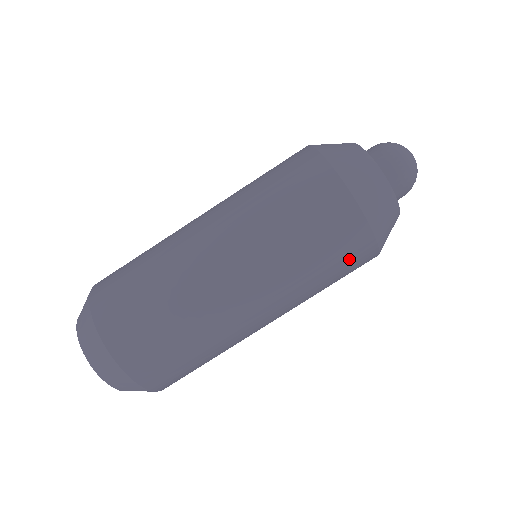
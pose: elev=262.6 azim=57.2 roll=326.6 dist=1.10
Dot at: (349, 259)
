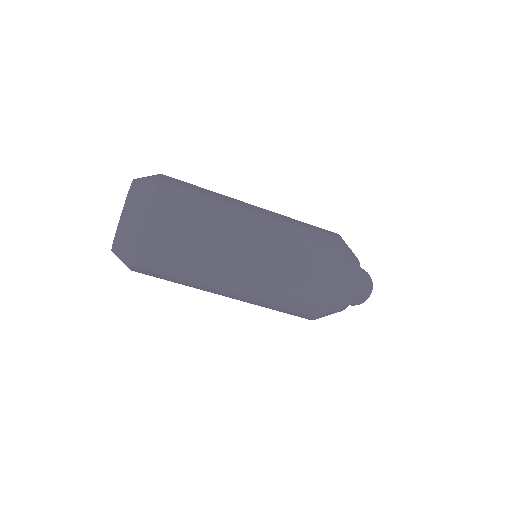
Dot at: occluded
